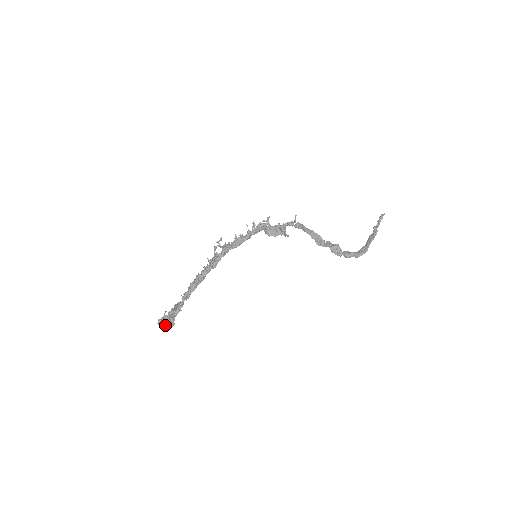
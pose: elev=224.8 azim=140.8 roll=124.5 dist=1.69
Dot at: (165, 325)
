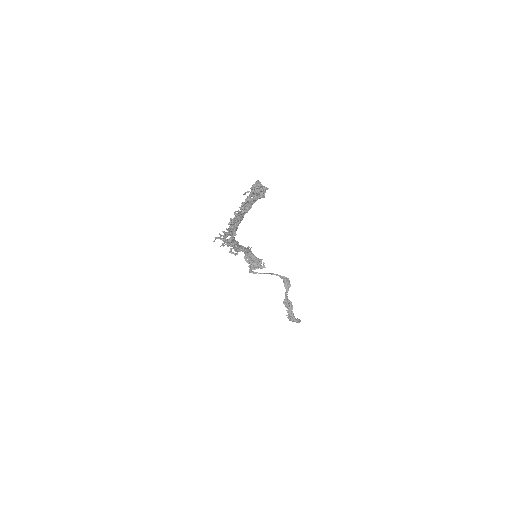
Dot at: (263, 187)
